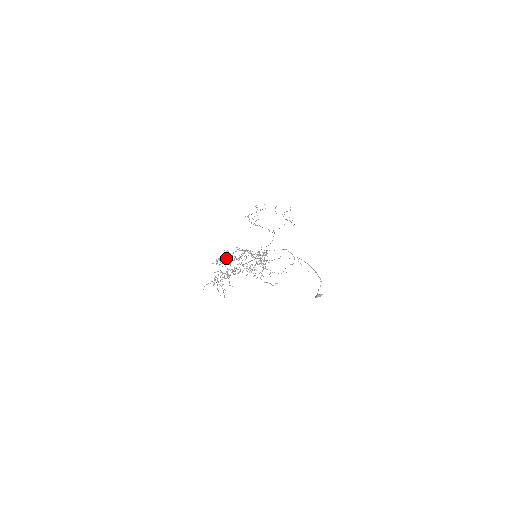
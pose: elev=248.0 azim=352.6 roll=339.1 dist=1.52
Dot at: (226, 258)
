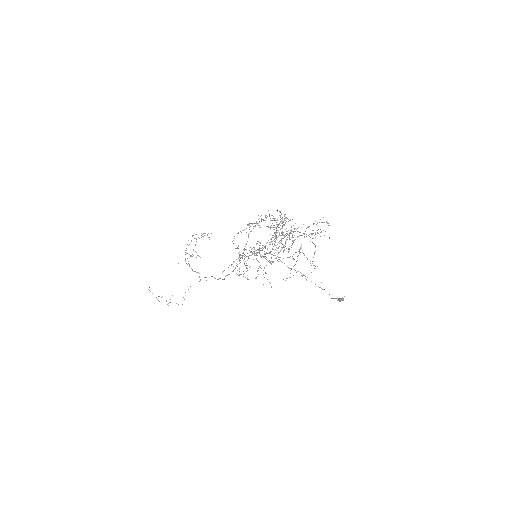
Dot at: (280, 212)
